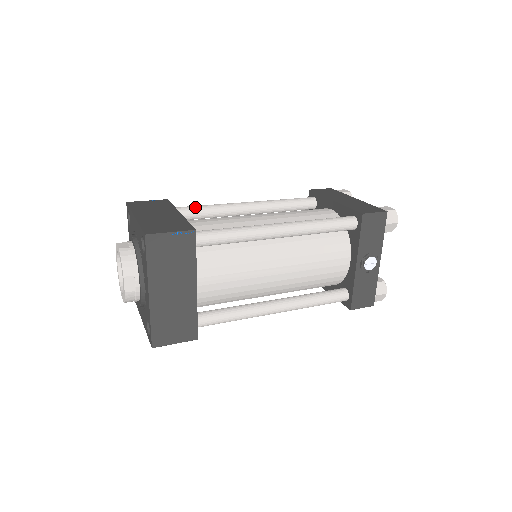
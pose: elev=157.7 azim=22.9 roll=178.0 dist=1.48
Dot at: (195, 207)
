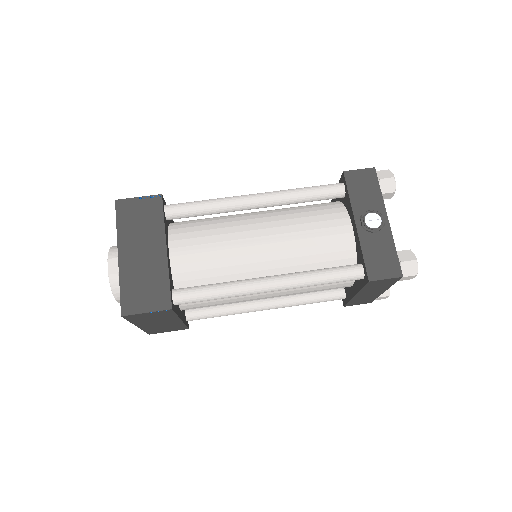
Dot at: occluded
